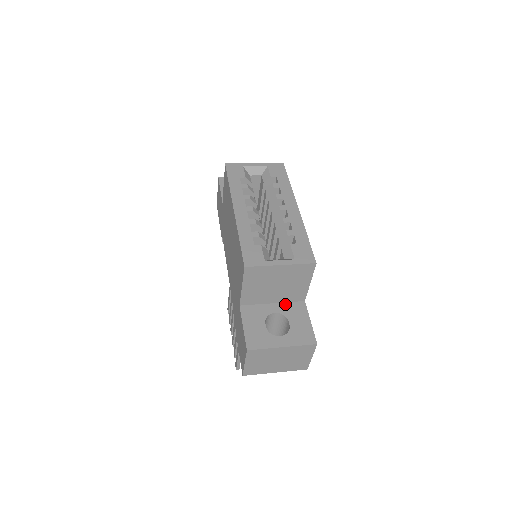
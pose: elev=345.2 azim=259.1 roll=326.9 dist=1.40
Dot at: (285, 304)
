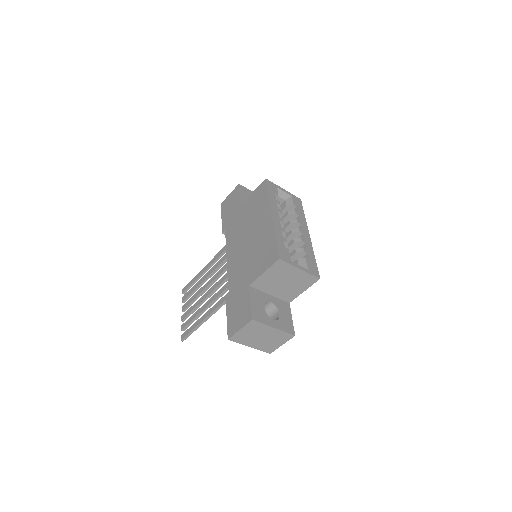
Dot at: (278, 299)
